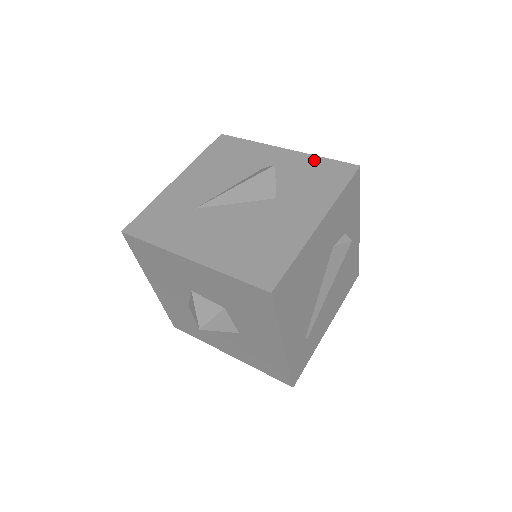
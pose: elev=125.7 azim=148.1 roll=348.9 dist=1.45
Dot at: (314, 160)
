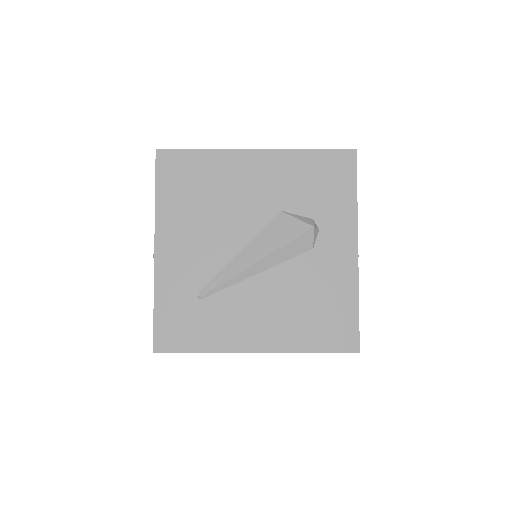
Dot at: occluded
